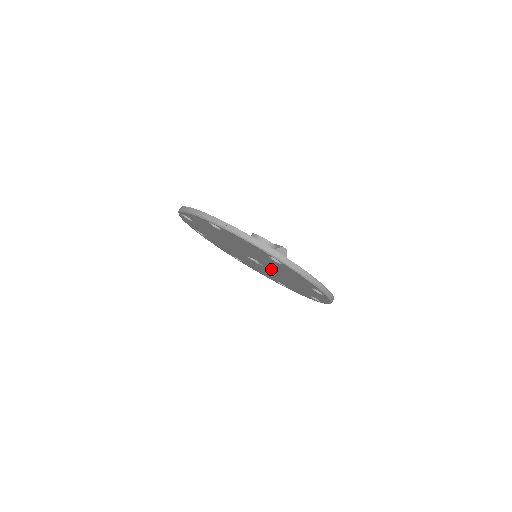
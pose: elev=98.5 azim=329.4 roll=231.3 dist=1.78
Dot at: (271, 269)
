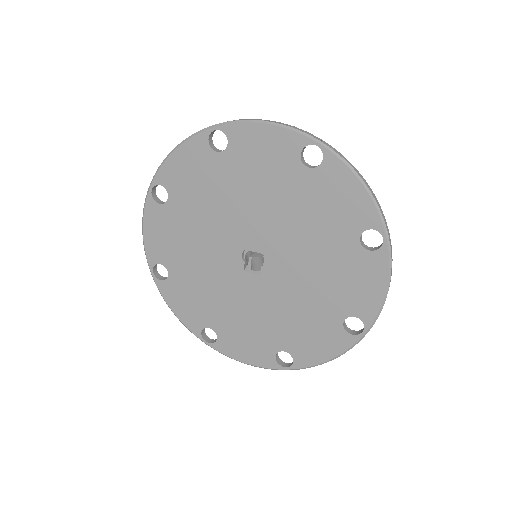
Dot at: (276, 280)
